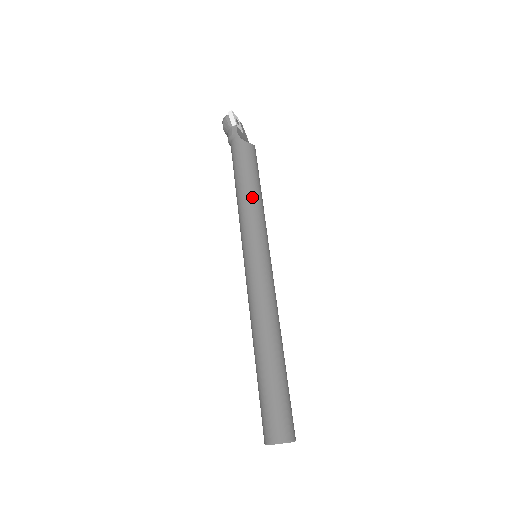
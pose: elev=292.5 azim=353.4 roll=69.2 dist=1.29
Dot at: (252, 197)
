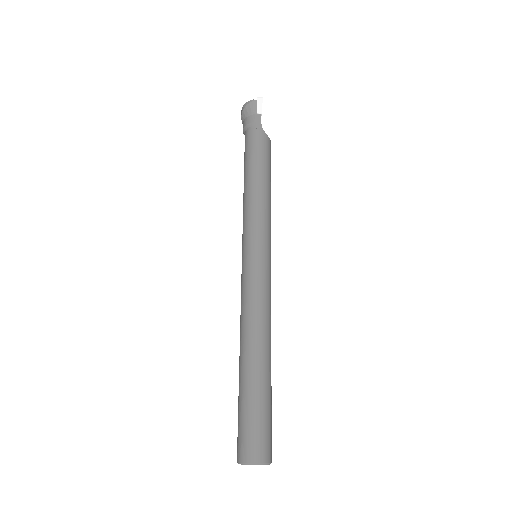
Dot at: (266, 194)
